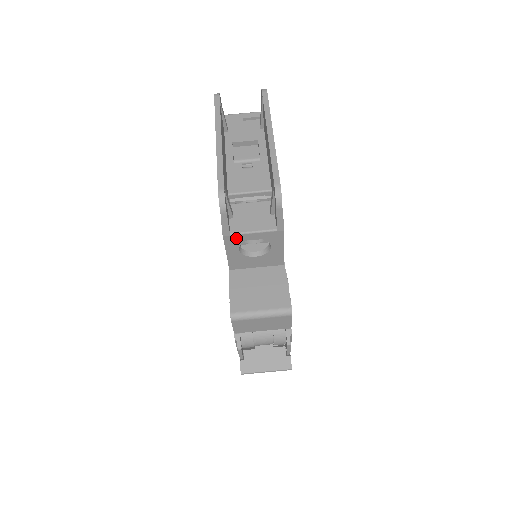
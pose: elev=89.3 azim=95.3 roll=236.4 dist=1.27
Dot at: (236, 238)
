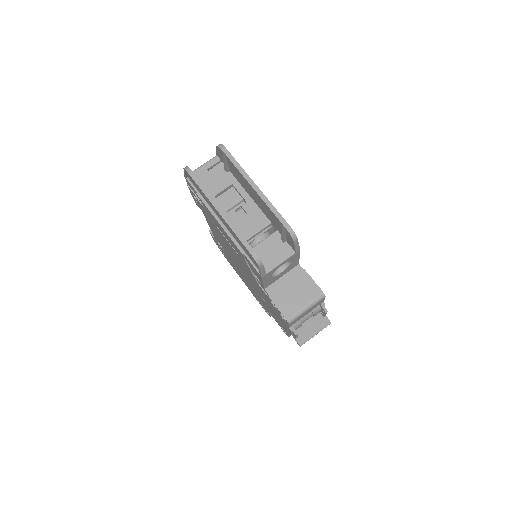
Dot at: (270, 273)
